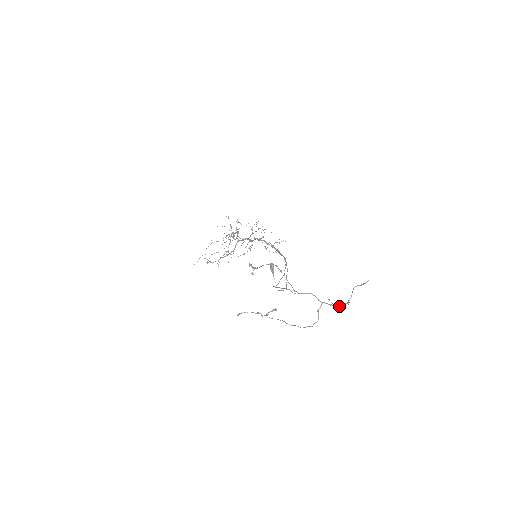
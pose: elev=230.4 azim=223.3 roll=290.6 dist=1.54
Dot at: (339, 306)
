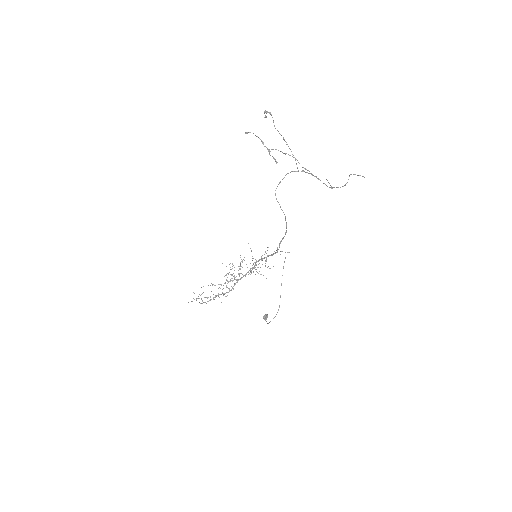
Dot at: (336, 187)
